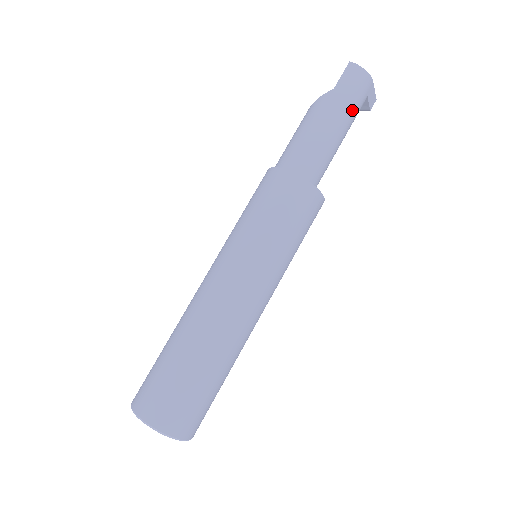
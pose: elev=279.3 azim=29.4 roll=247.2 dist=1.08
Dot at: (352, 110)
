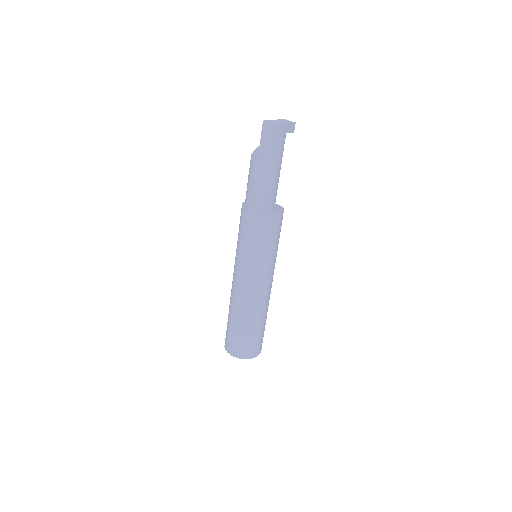
Dot at: (277, 153)
